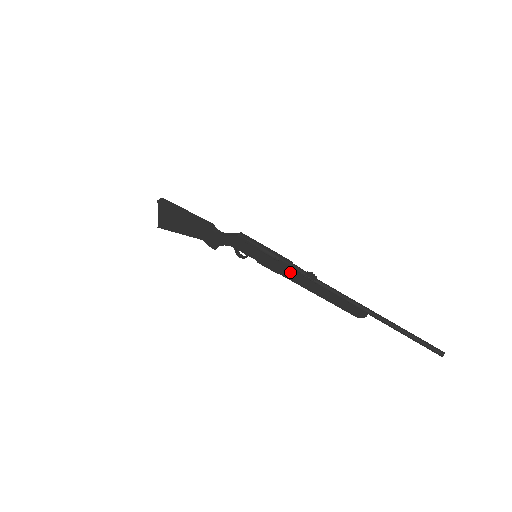
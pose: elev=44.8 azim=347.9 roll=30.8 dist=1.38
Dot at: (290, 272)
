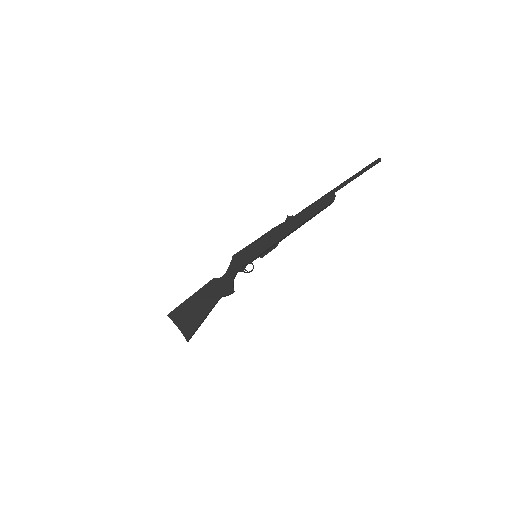
Dot at: (279, 231)
